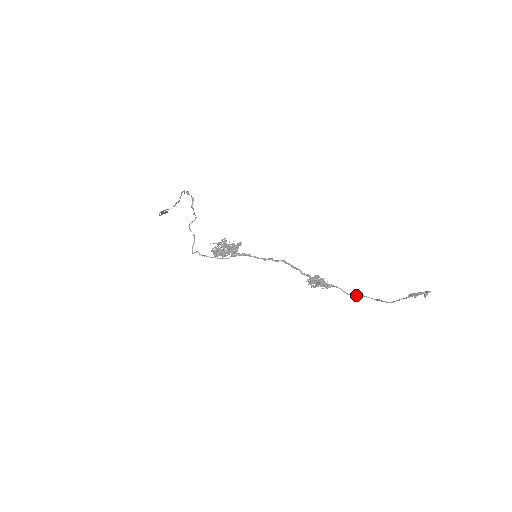
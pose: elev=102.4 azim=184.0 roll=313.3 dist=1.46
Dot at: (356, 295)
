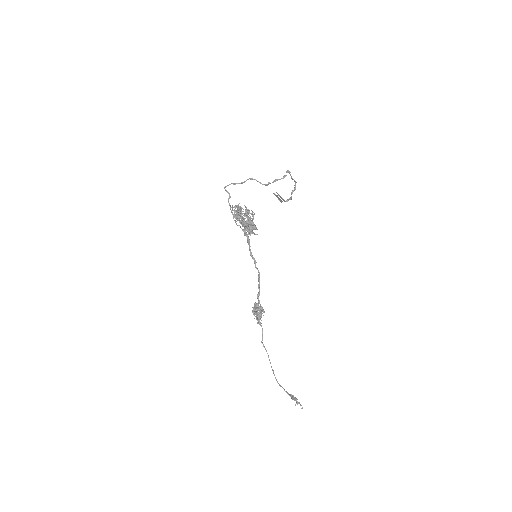
Dot at: (265, 348)
